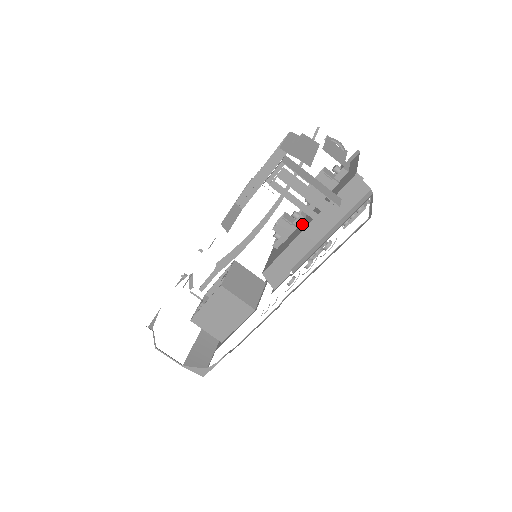
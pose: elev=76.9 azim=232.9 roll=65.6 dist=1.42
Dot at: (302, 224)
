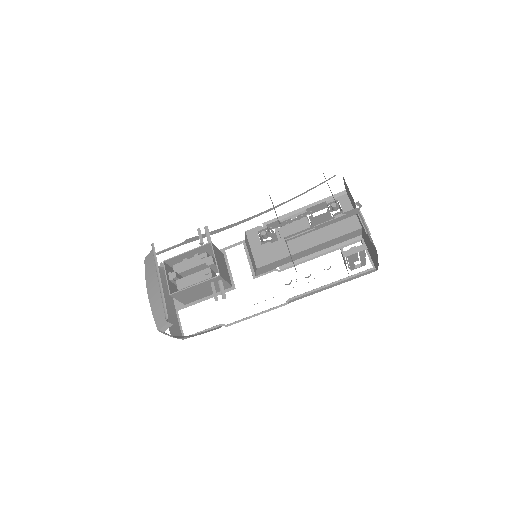
Dot at: (297, 238)
